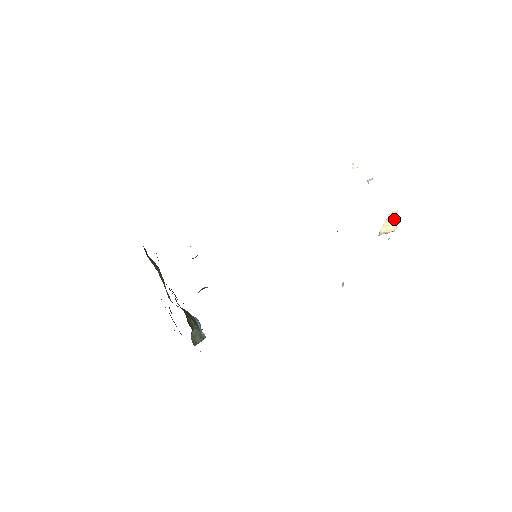
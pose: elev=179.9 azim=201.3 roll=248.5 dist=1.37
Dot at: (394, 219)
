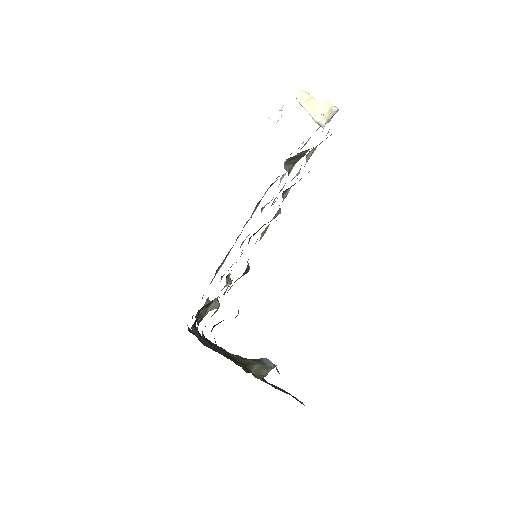
Dot at: (313, 100)
